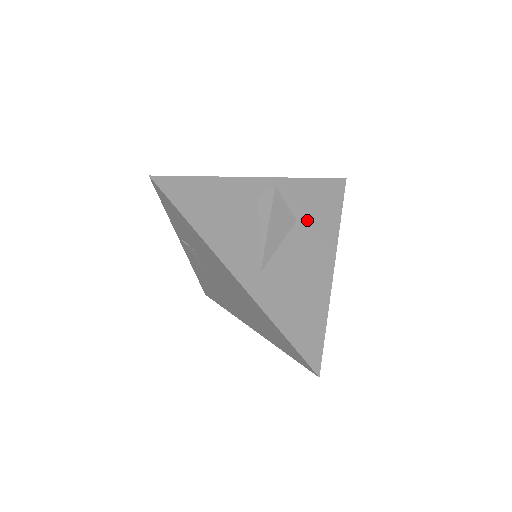
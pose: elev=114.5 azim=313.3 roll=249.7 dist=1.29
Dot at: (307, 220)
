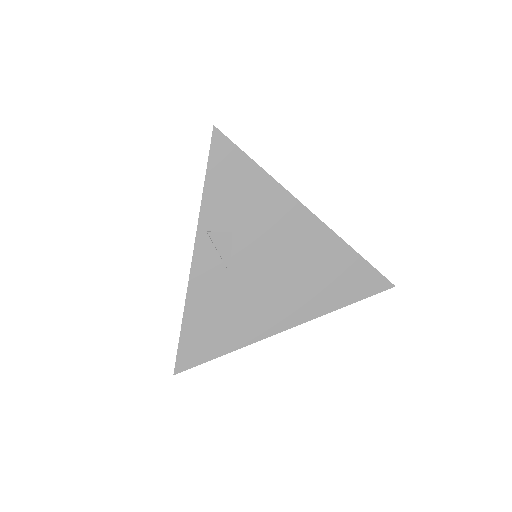
Dot at: occluded
